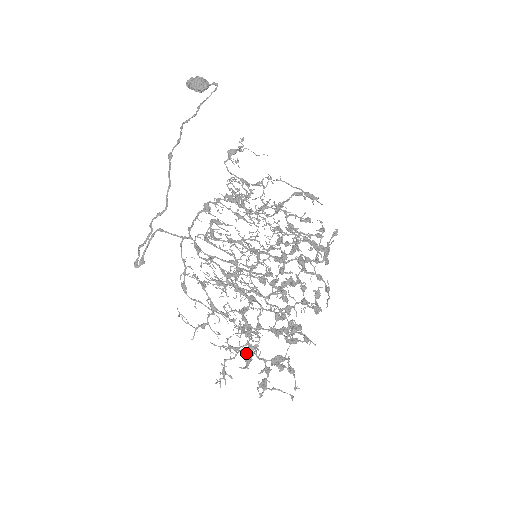
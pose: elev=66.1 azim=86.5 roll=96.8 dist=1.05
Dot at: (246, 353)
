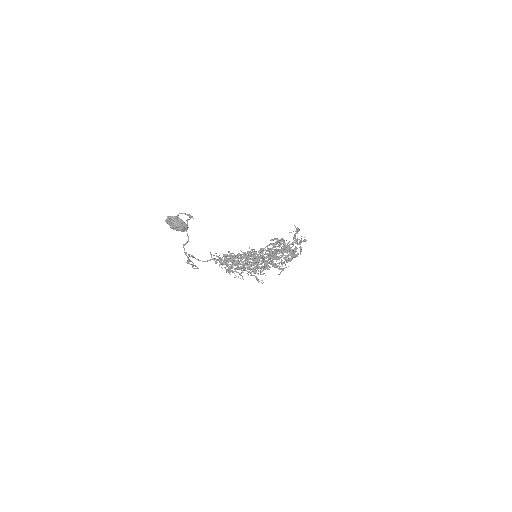
Dot at: occluded
